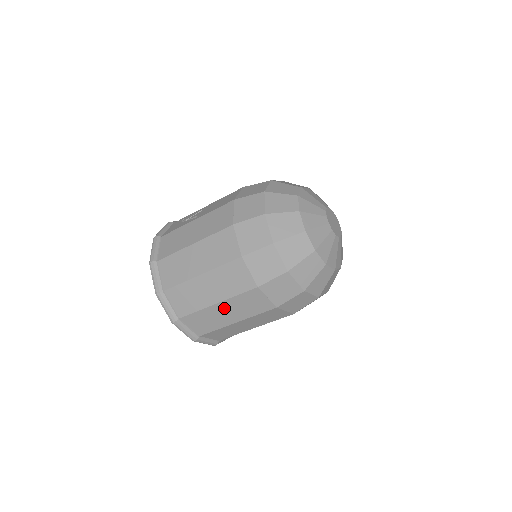
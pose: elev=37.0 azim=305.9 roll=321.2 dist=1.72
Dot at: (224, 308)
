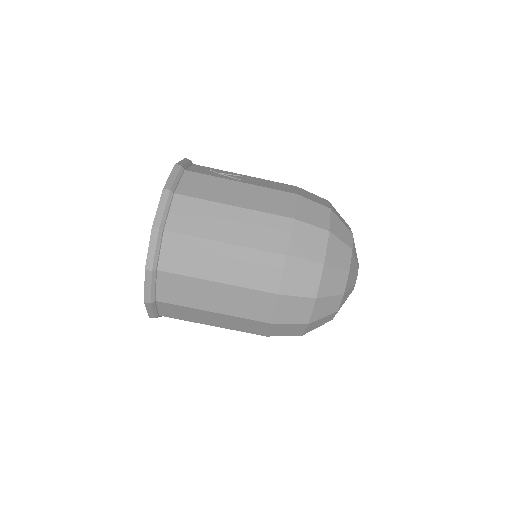
Dot at: (219, 291)
